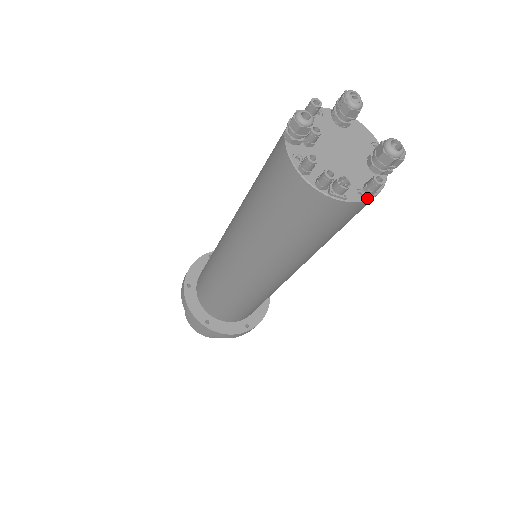
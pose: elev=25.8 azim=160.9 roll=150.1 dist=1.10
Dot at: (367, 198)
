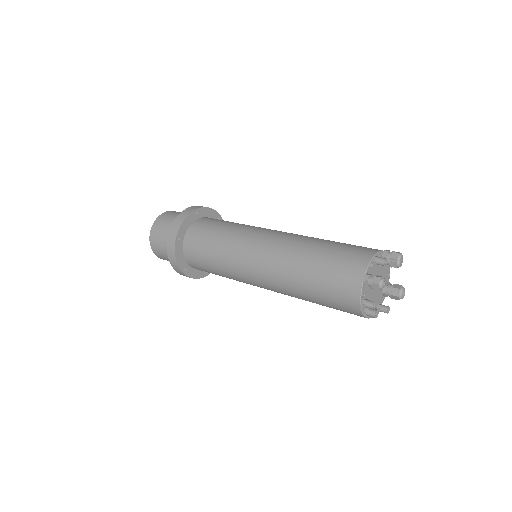
Dot at: occluded
